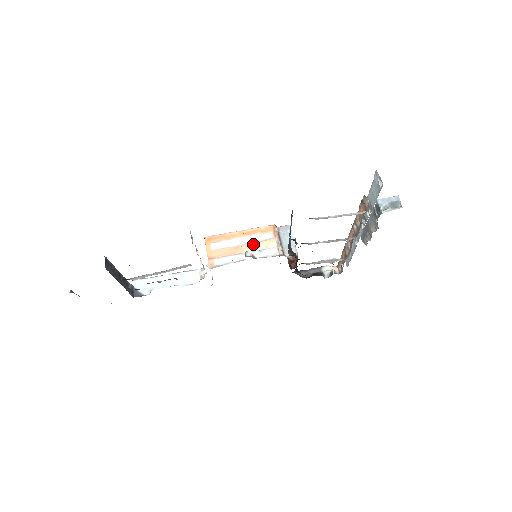
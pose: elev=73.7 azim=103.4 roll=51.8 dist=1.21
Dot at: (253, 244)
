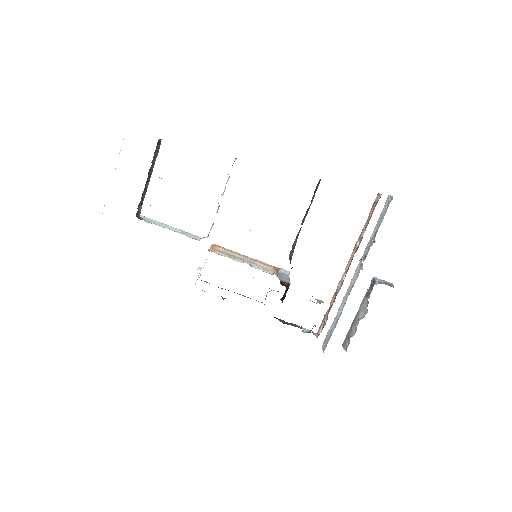
Dot at: (253, 263)
